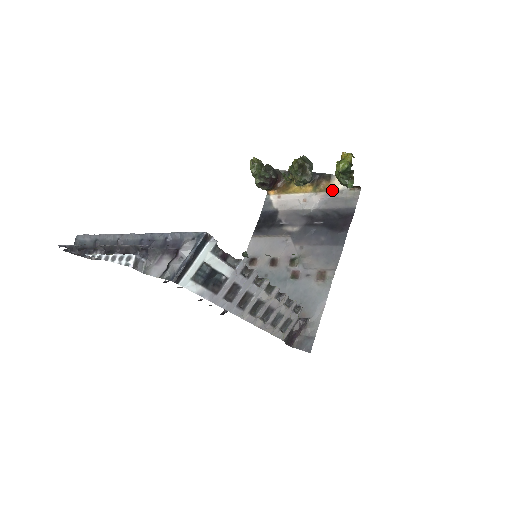
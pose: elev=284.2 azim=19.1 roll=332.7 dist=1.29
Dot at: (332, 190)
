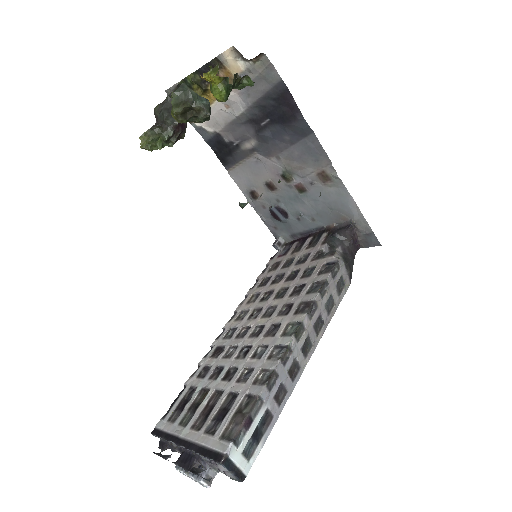
Dot at: occluded
